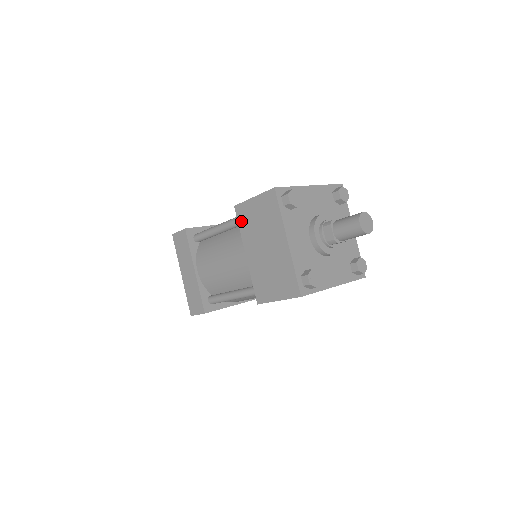
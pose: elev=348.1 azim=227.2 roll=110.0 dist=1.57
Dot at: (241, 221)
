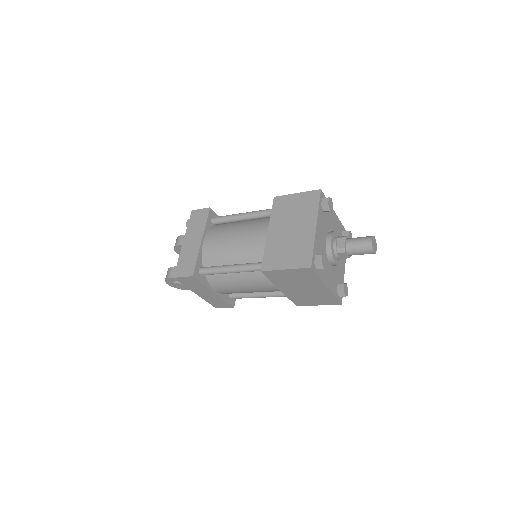
Dot at: (276, 208)
